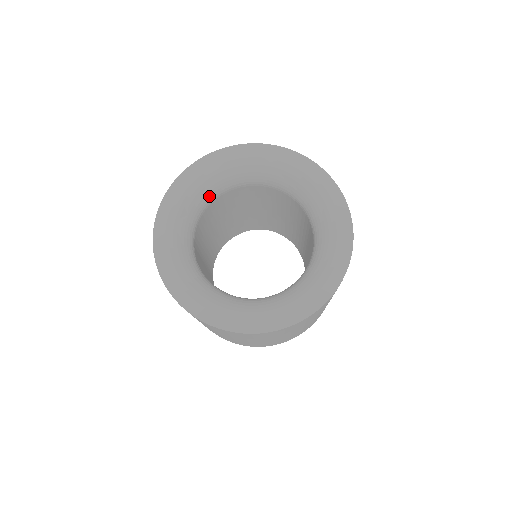
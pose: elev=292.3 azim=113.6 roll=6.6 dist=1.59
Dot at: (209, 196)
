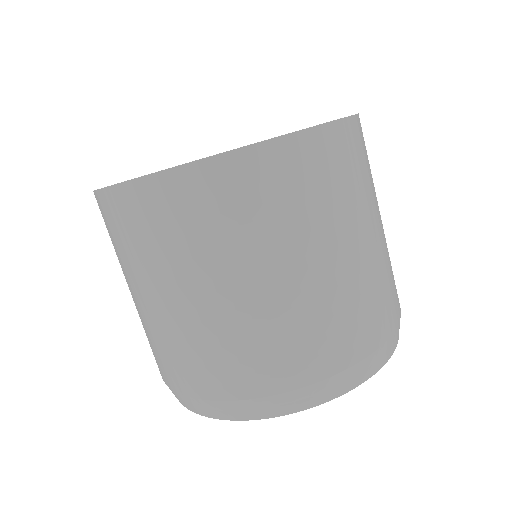
Dot at: occluded
